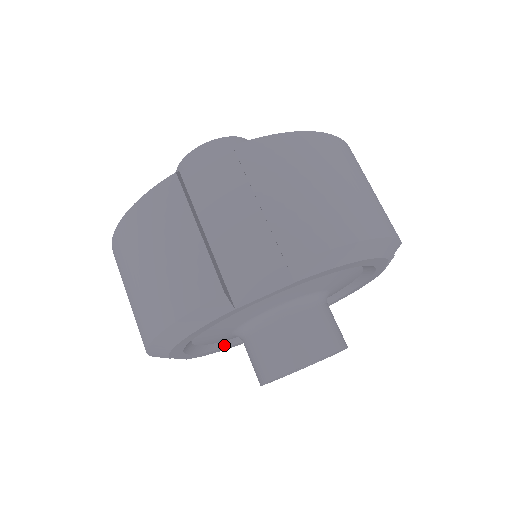
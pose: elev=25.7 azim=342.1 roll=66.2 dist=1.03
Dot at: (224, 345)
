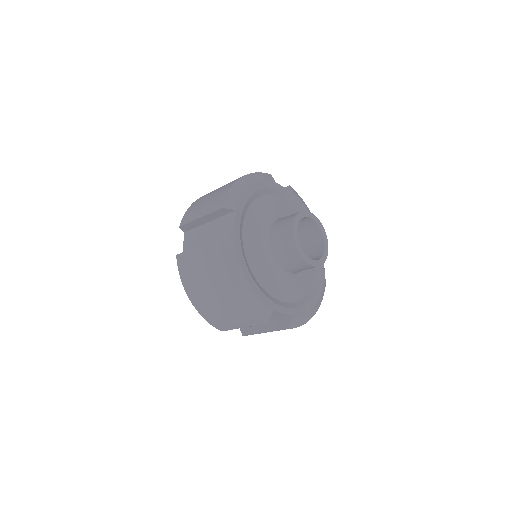
Dot at: (306, 300)
